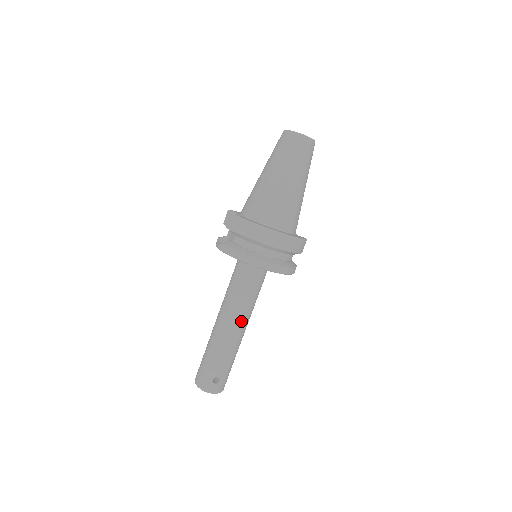
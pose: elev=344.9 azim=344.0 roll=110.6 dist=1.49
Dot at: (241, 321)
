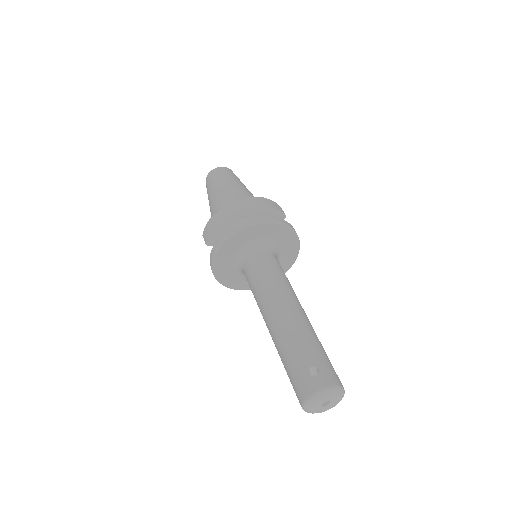
Dot at: (283, 298)
